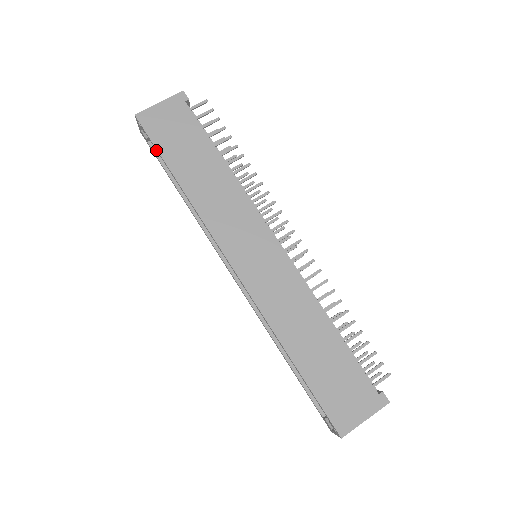
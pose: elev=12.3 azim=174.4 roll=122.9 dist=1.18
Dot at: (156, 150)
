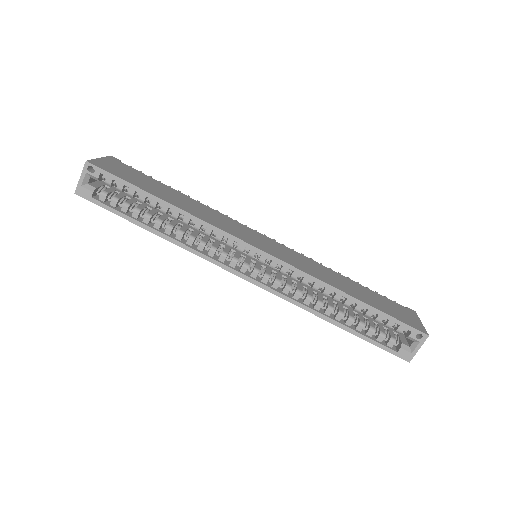
Dot at: (105, 203)
